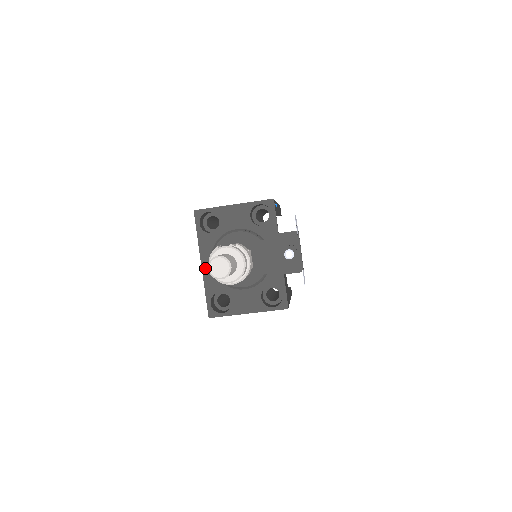
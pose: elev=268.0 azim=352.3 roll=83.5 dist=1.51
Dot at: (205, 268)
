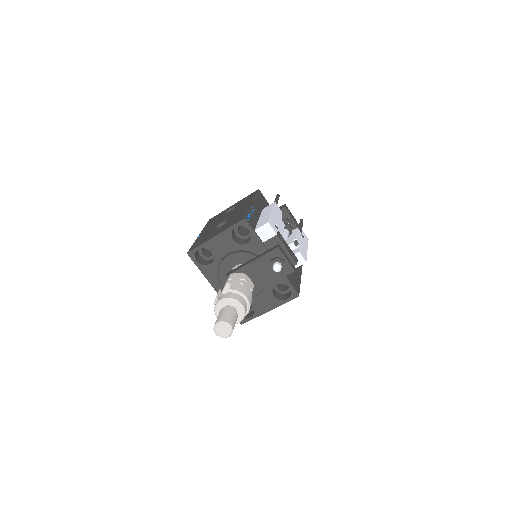
Dot at: occluded
